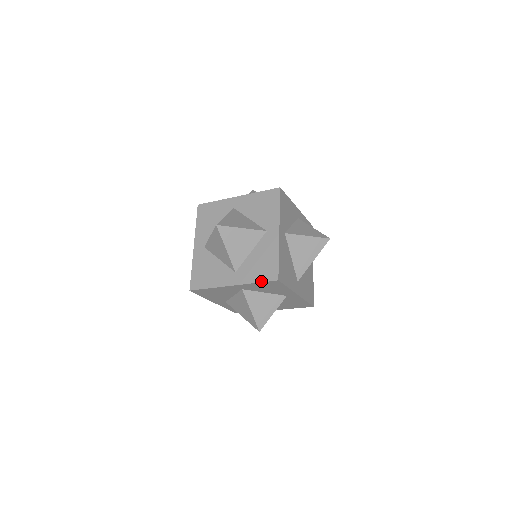
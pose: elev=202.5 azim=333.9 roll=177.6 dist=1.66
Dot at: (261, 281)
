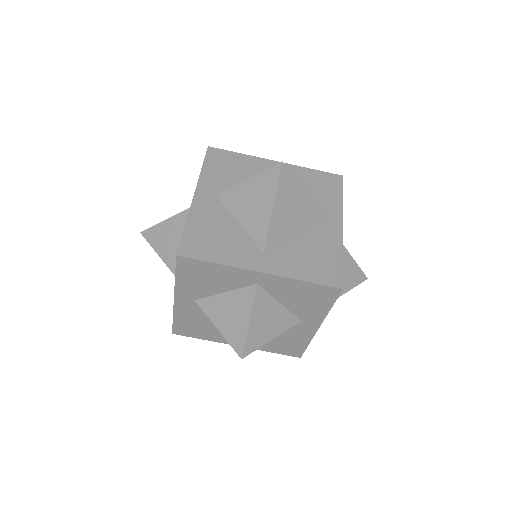
Dot at: (175, 271)
